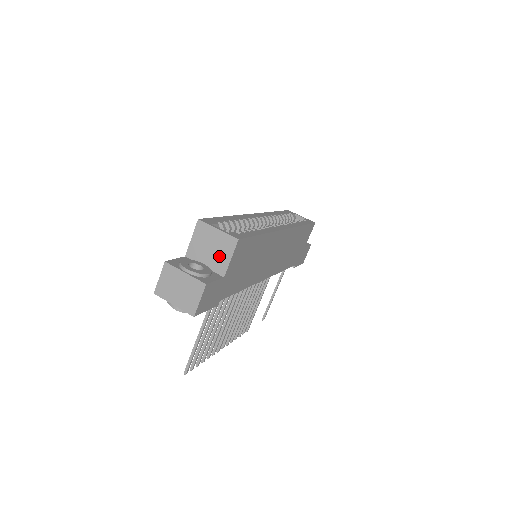
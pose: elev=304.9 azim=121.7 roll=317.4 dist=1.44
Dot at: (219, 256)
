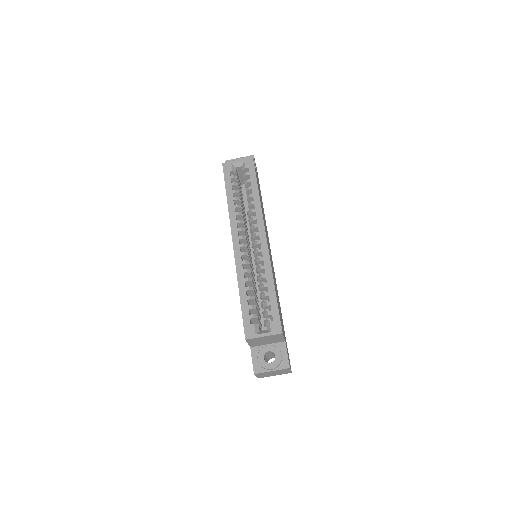
Dot at: (274, 340)
